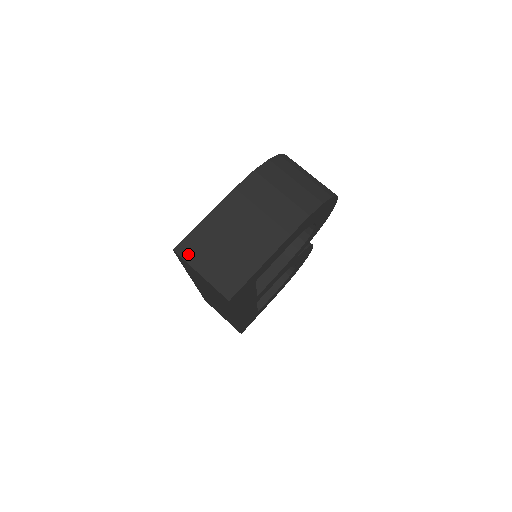
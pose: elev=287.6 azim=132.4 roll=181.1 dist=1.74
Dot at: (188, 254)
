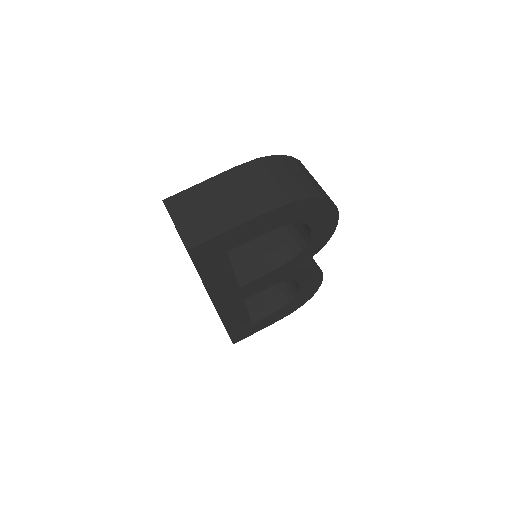
Dot at: (173, 206)
